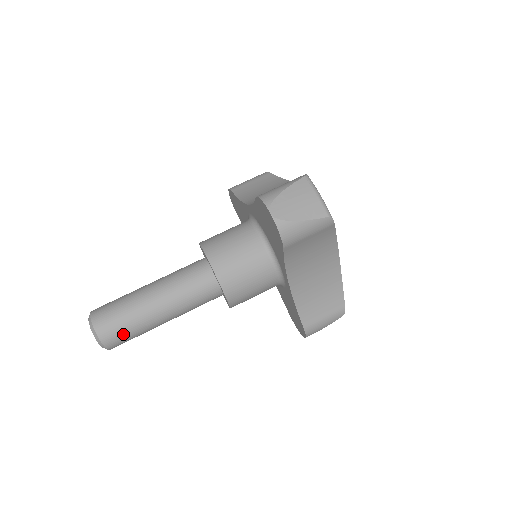
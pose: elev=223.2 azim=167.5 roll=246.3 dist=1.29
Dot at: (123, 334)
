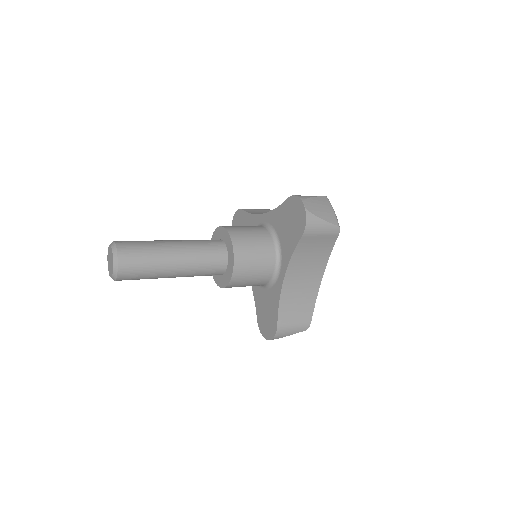
Dot at: (138, 267)
